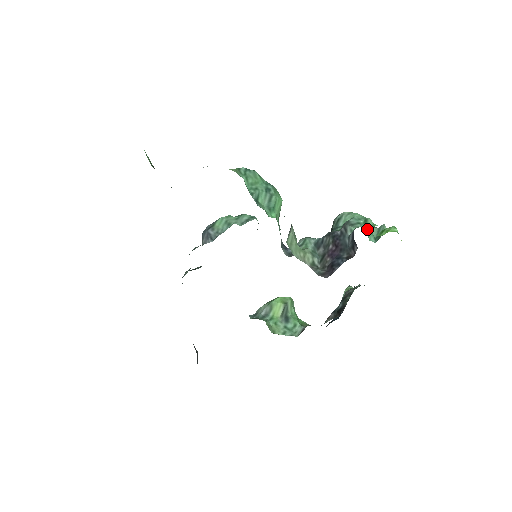
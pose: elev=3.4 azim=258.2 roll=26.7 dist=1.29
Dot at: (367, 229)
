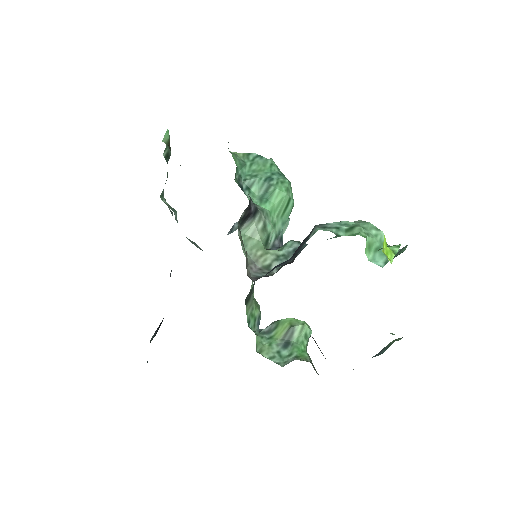
Dot at: (371, 245)
